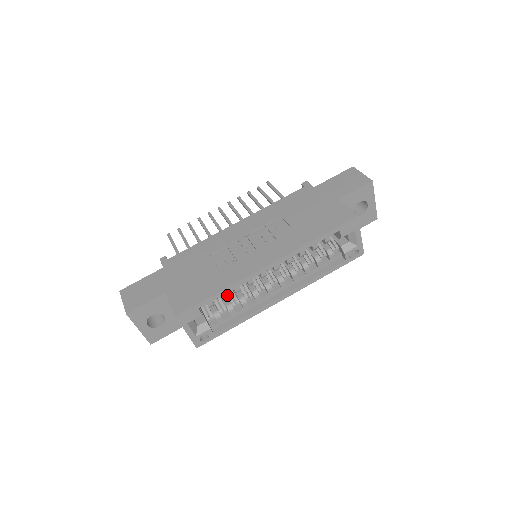
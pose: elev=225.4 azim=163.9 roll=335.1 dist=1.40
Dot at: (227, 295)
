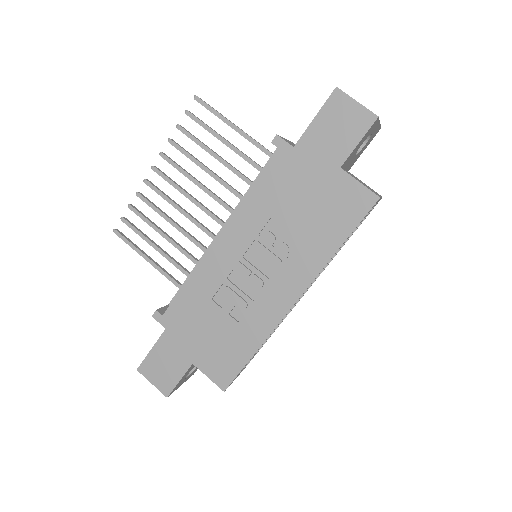
Dot at: occluded
